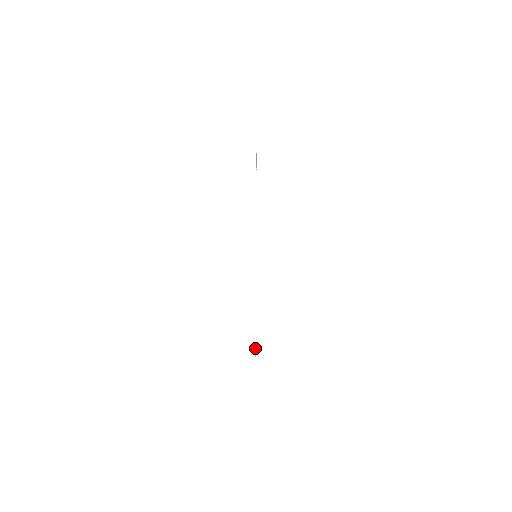
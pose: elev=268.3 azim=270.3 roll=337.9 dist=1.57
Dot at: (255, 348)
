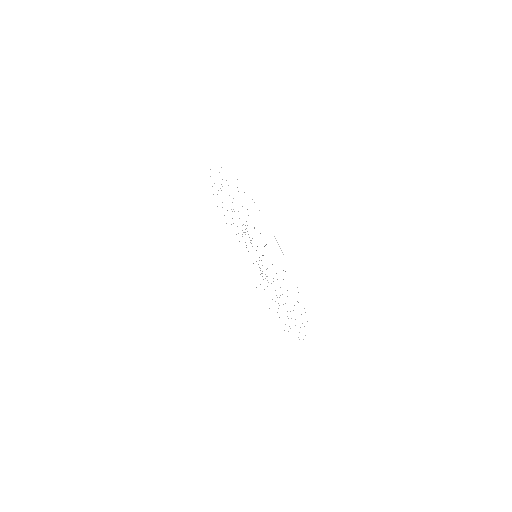
Dot at: occluded
